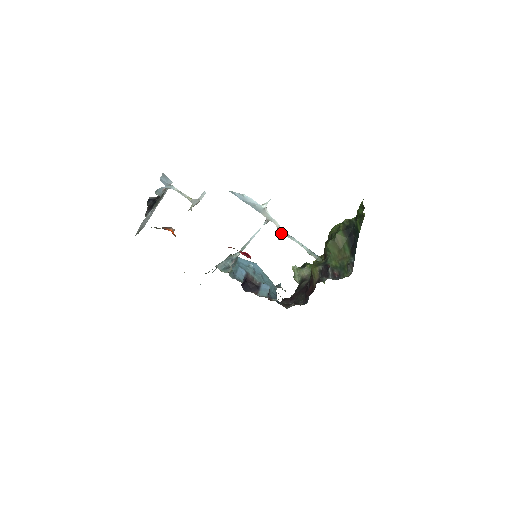
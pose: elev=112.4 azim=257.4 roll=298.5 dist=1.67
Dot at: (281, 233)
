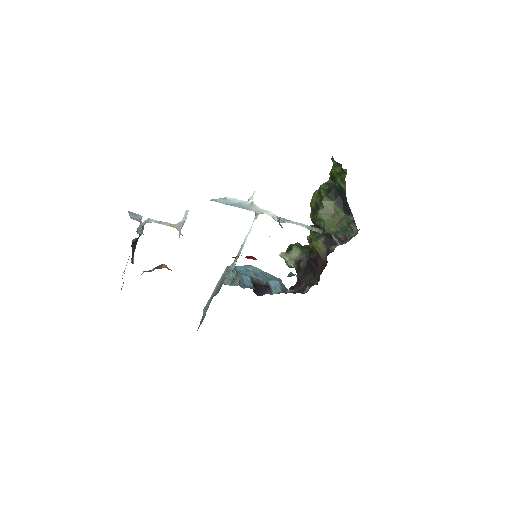
Dot at: (279, 221)
